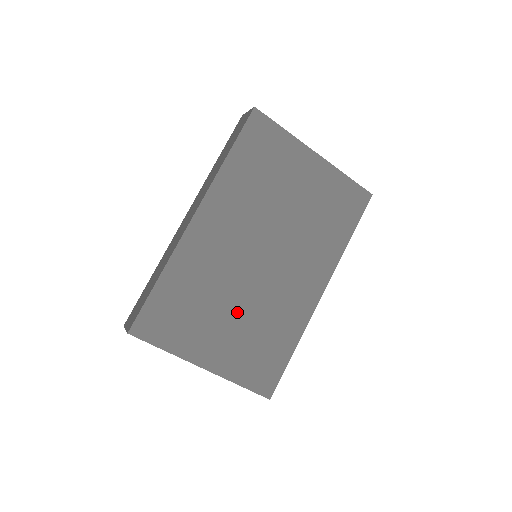
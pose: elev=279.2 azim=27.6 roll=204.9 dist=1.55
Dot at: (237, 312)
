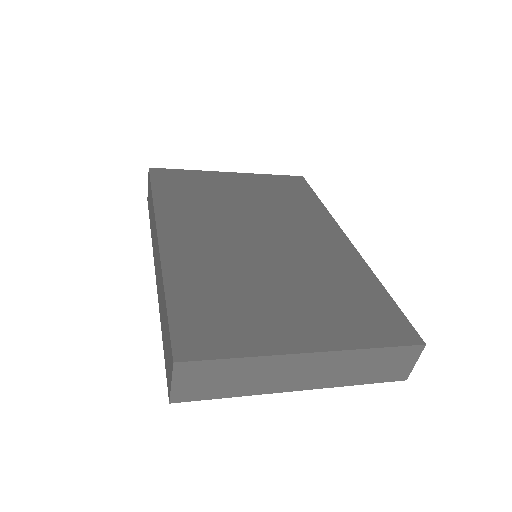
Dot at: (285, 286)
